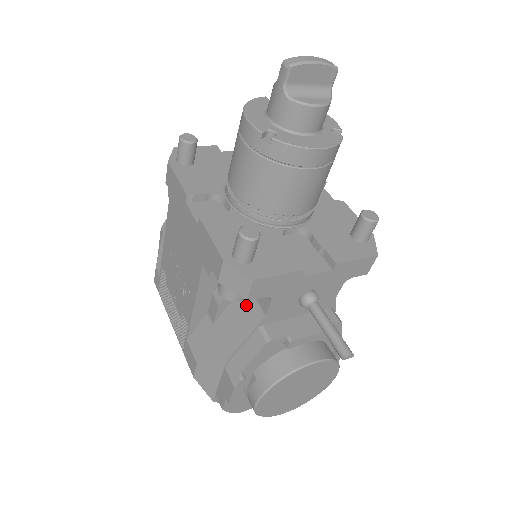
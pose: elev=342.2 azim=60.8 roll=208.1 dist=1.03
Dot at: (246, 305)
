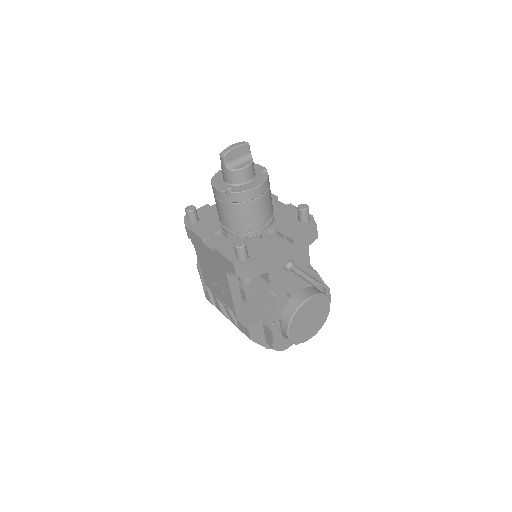
Dot at: (259, 284)
